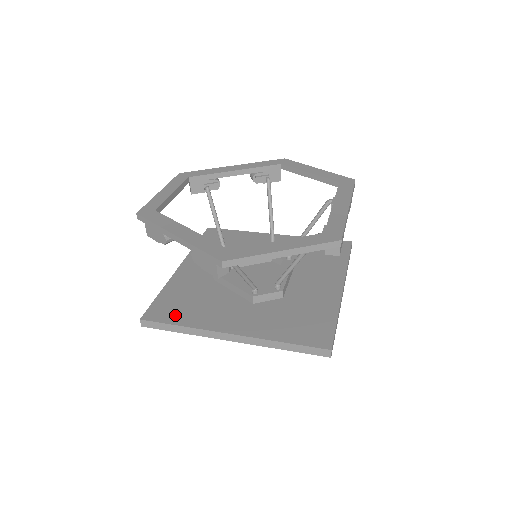
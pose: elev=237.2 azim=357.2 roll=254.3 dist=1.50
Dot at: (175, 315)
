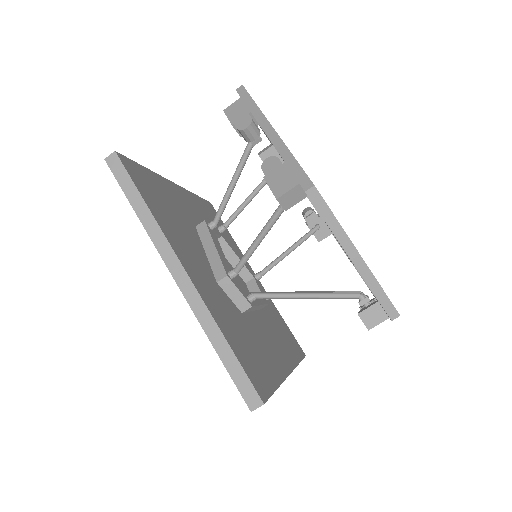
Dot at: (148, 193)
